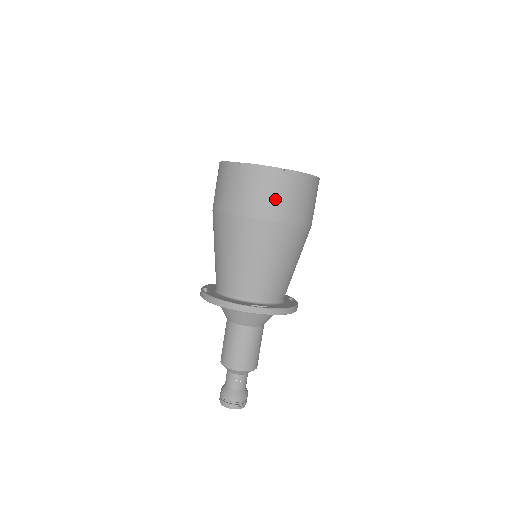
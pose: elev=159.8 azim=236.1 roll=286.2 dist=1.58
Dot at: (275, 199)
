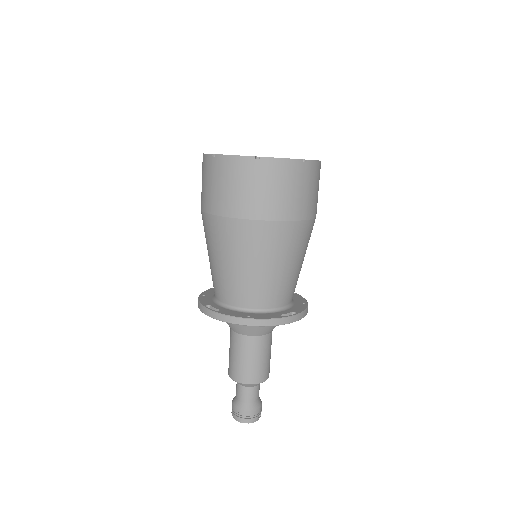
Dot at: (300, 196)
